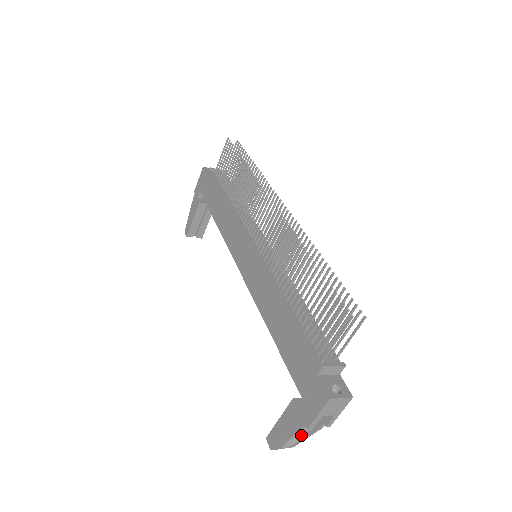
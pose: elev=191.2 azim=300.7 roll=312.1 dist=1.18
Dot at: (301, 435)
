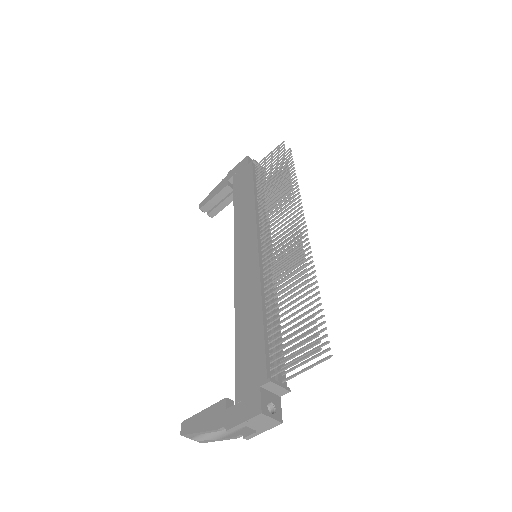
Dot at: (215, 435)
